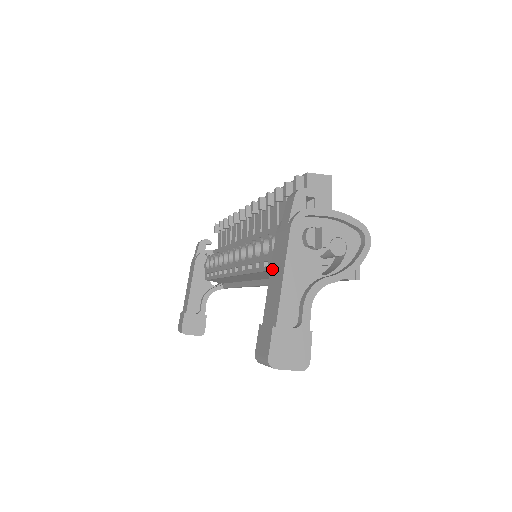
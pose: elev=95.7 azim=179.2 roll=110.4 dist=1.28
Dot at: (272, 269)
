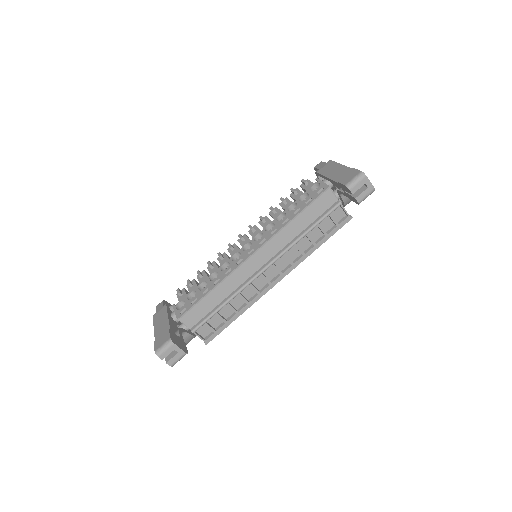
Dot at: (327, 174)
